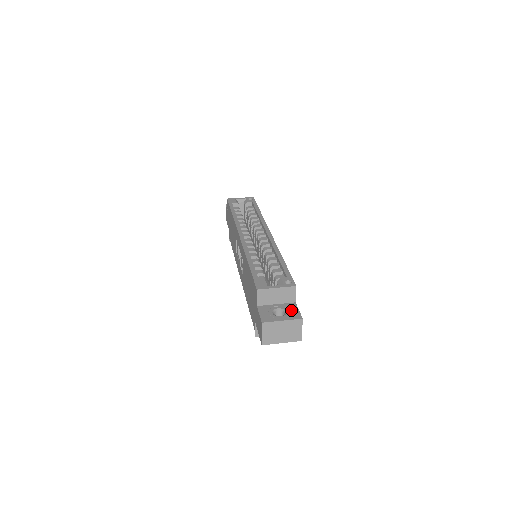
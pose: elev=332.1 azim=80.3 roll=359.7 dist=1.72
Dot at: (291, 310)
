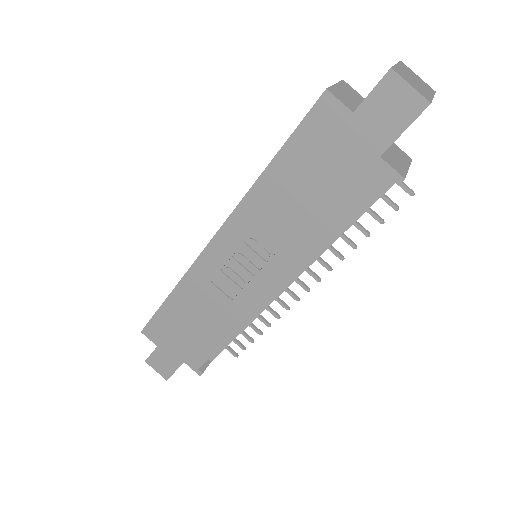
Dot at: occluded
